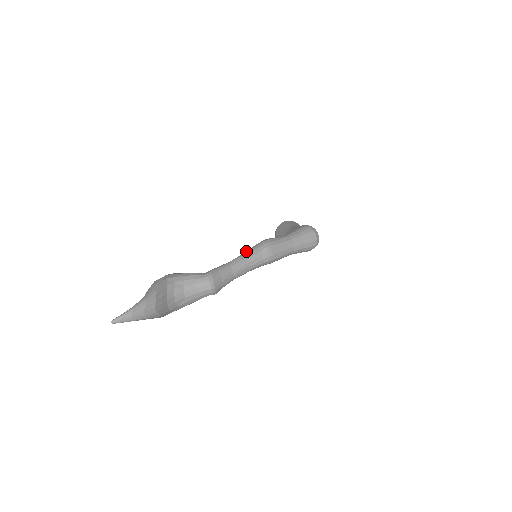
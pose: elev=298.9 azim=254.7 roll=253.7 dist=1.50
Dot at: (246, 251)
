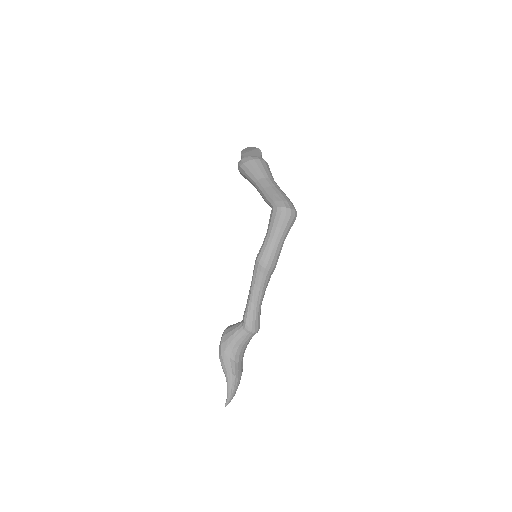
Dot at: (252, 281)
